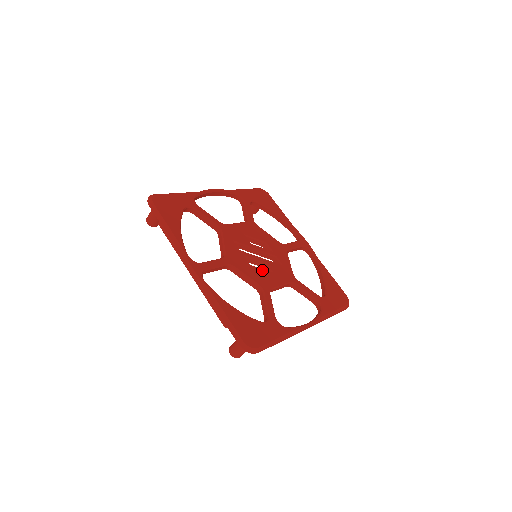
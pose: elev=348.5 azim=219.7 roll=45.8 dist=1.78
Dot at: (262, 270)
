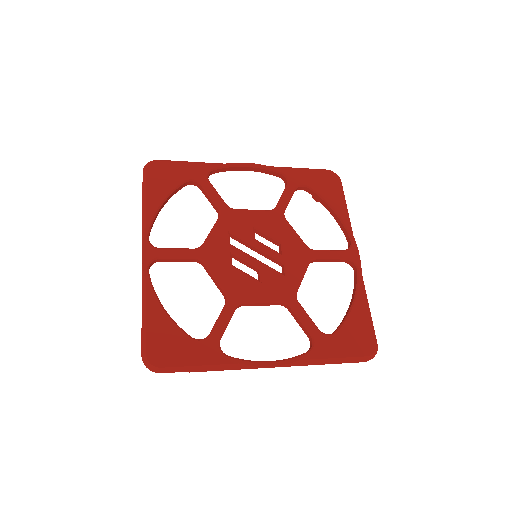
Dot at: (246, 276)
